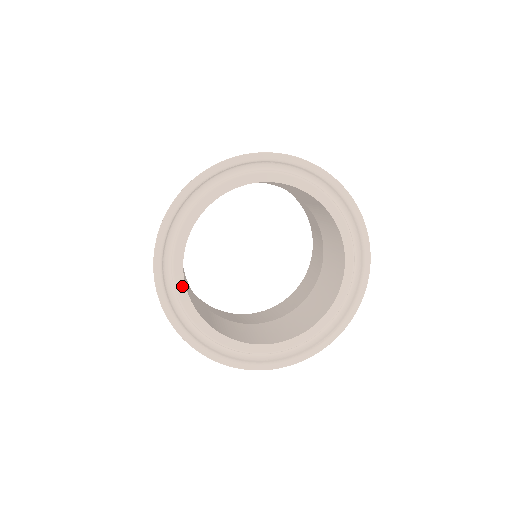
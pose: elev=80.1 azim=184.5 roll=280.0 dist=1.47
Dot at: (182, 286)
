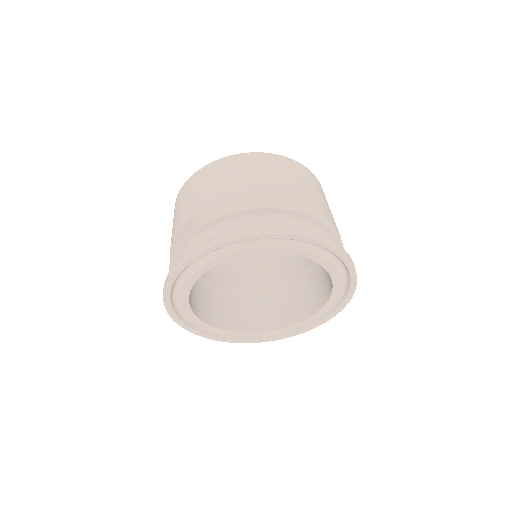
Dot at: (189, 288)
